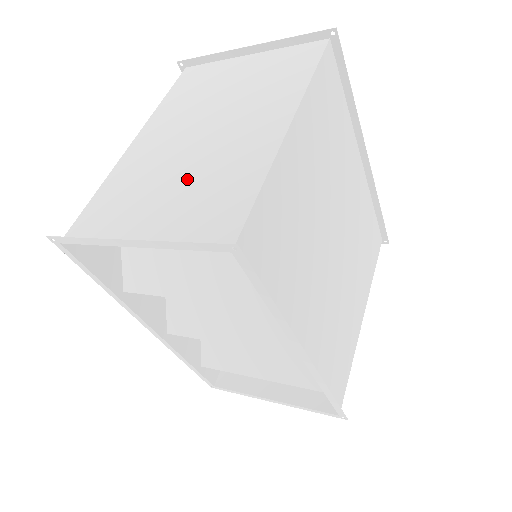
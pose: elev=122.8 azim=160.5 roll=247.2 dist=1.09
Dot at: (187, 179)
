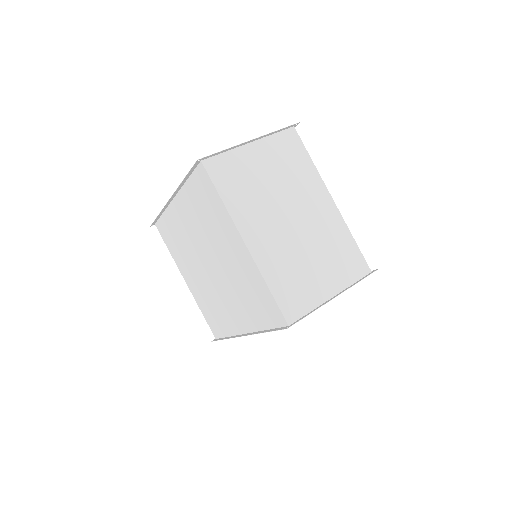
Dot at: (317, 251)
